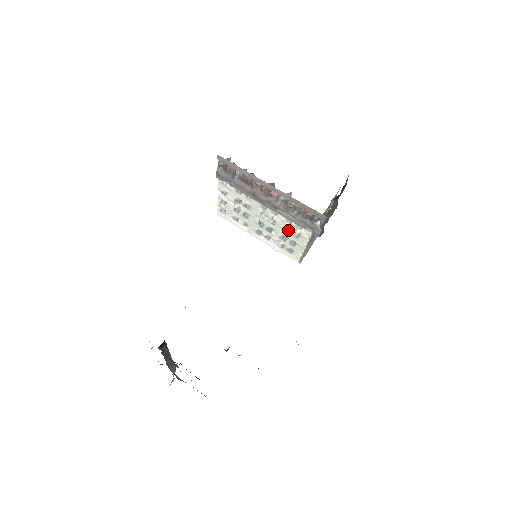
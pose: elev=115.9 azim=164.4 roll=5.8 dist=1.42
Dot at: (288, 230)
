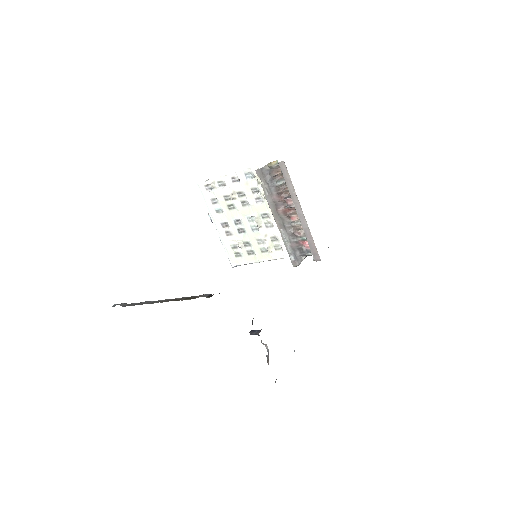
Dot at: (261, 242)
